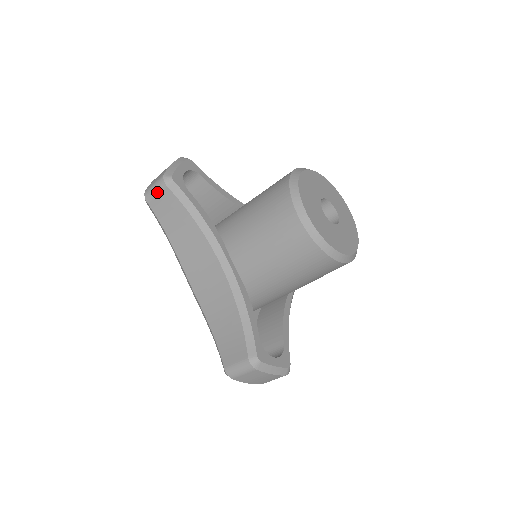
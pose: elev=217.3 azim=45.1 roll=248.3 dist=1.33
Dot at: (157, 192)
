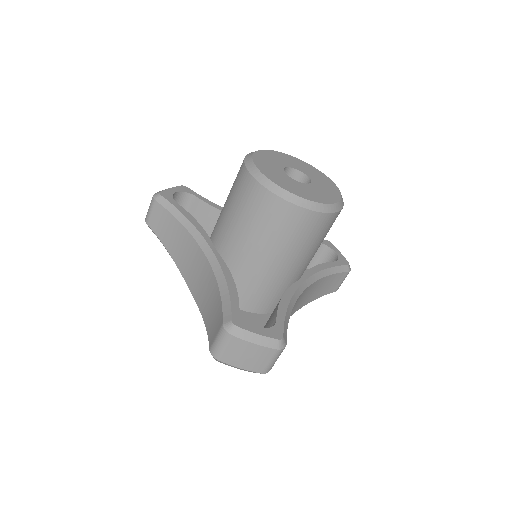
Dot at: (151, 210)
